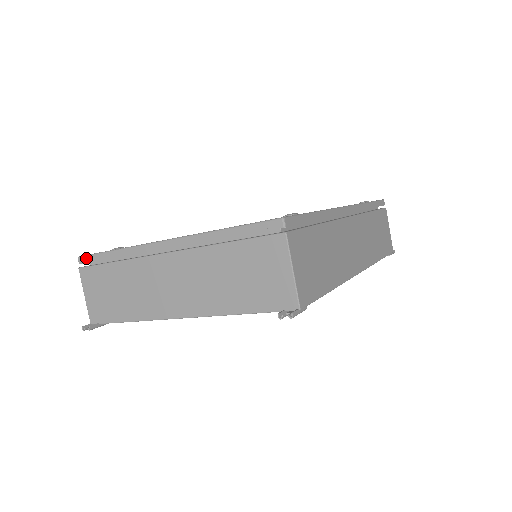
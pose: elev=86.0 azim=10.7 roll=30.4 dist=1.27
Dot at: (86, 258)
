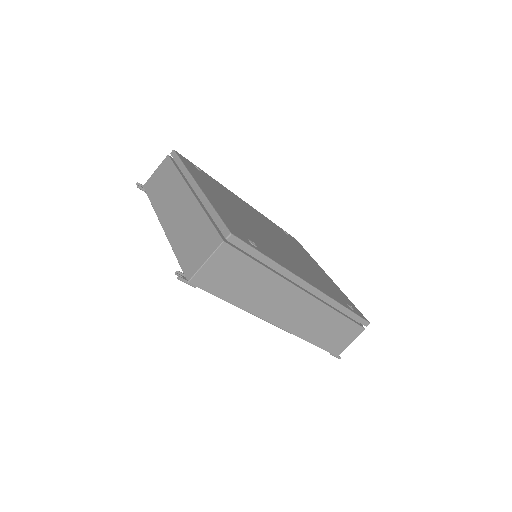
Dot at: (174, 154)
